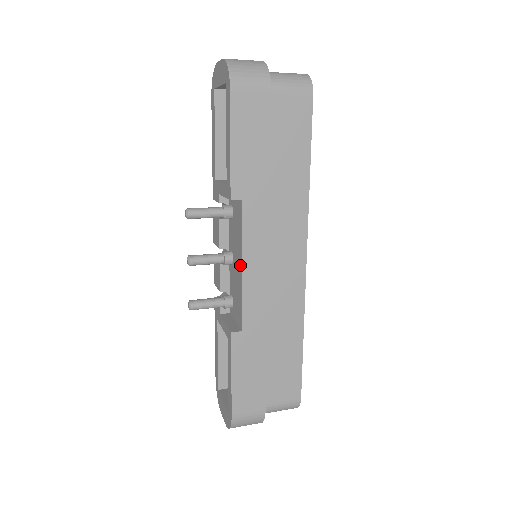
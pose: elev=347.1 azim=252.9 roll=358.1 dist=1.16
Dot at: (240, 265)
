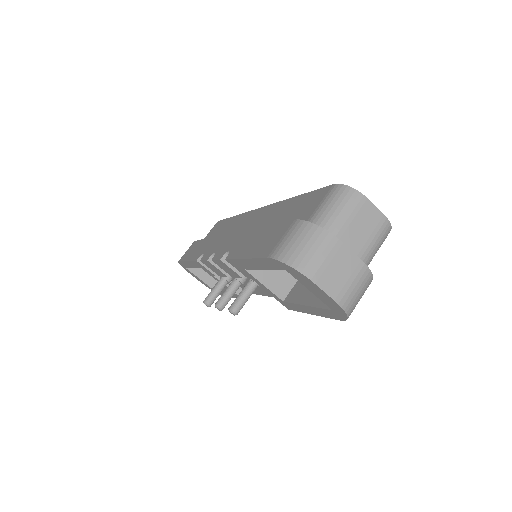
Dot at: (266, 295)
